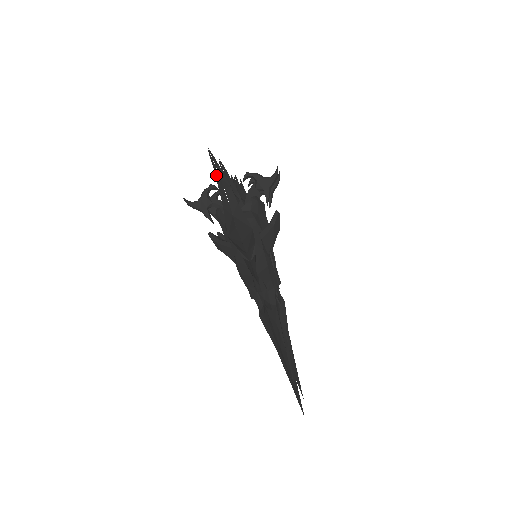
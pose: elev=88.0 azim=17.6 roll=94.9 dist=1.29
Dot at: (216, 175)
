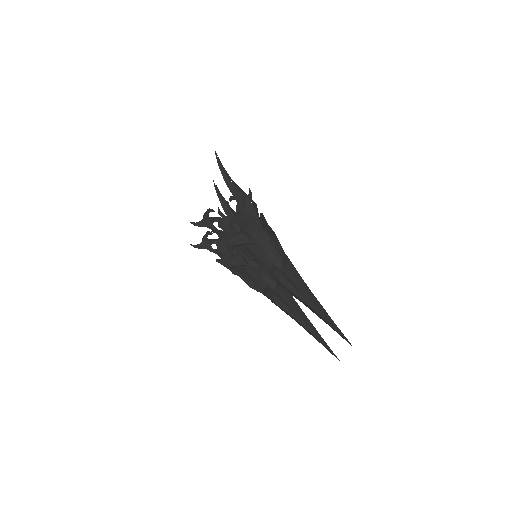
Dot at: (222, 172)
